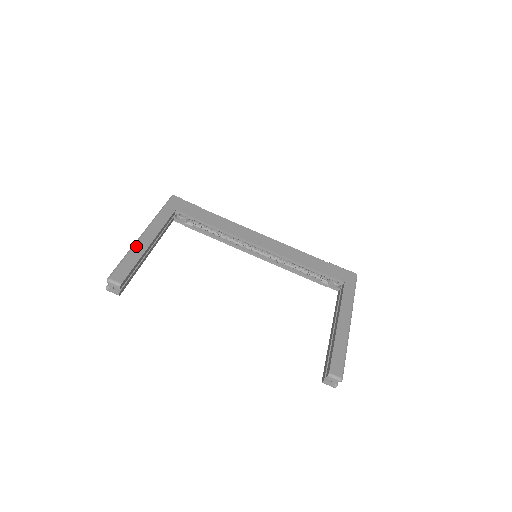
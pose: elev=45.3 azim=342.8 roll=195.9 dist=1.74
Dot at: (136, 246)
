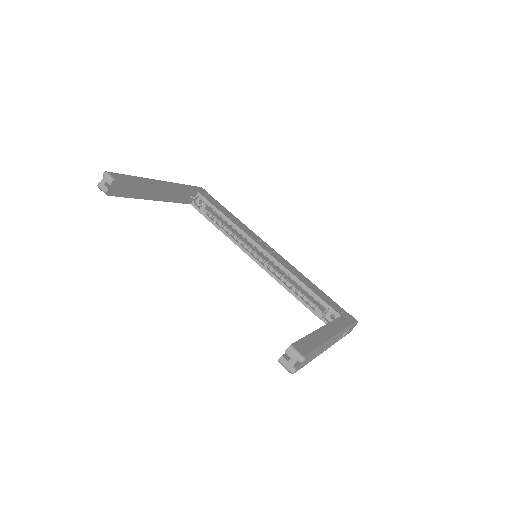
Dot at: (147, 179)
